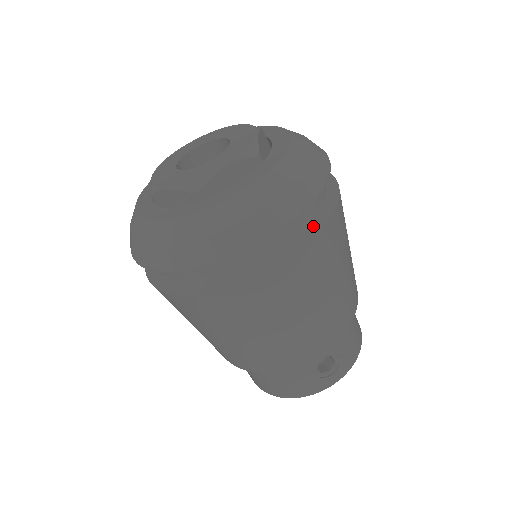
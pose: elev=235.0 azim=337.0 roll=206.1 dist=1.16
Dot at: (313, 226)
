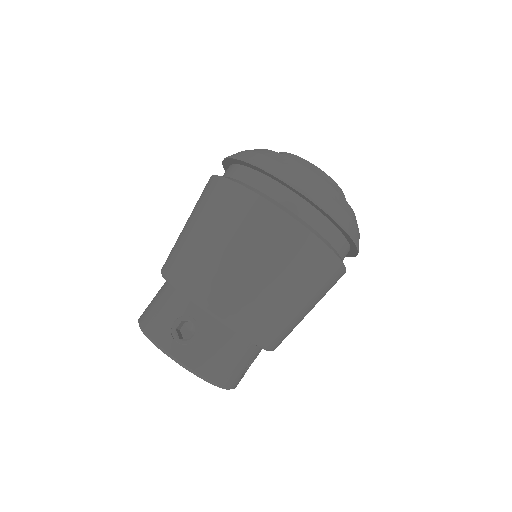
Dot at: (300, 220)
